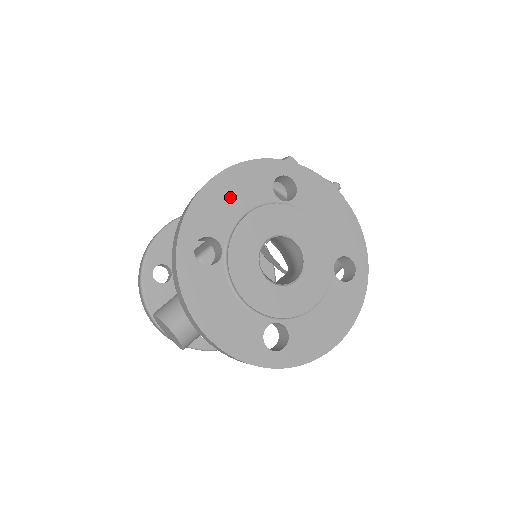
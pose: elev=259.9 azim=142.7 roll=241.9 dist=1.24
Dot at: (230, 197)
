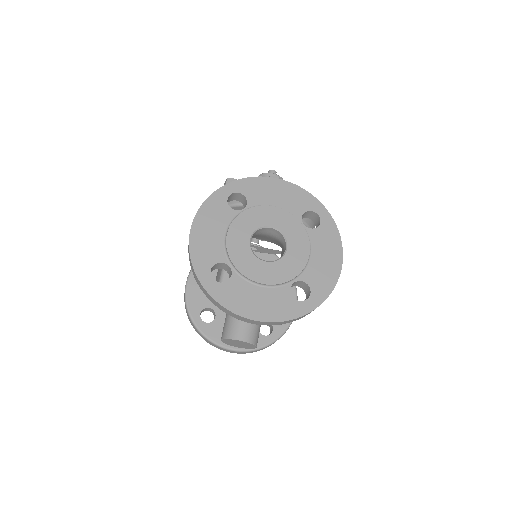
Dot at: (209, 232)
